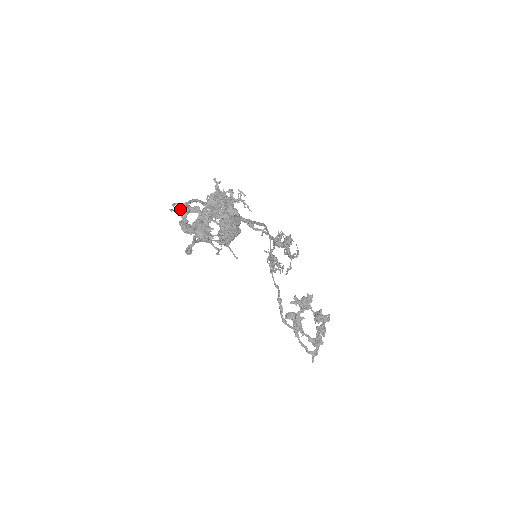
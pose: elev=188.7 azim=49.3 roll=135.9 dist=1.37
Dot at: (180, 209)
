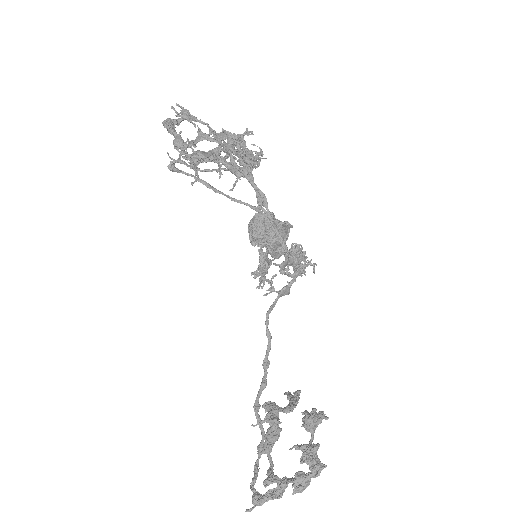
Dot at: (181, 113)
